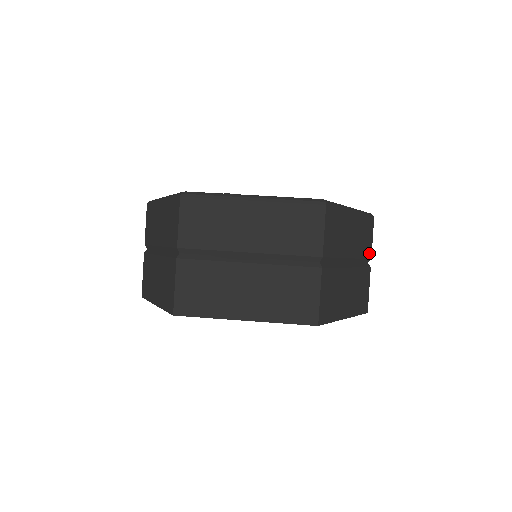
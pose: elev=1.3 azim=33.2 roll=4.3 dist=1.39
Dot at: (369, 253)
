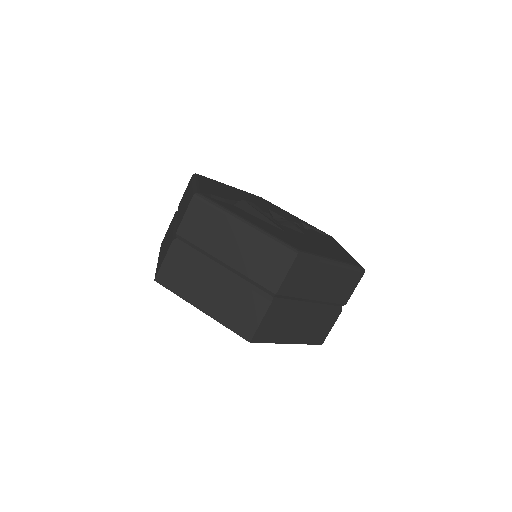
Dot at: (345, 300)
